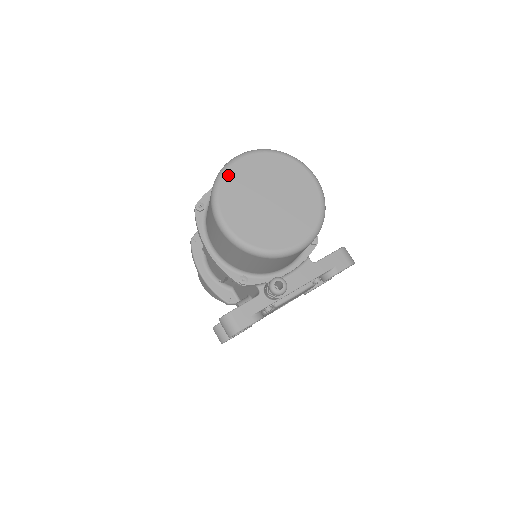
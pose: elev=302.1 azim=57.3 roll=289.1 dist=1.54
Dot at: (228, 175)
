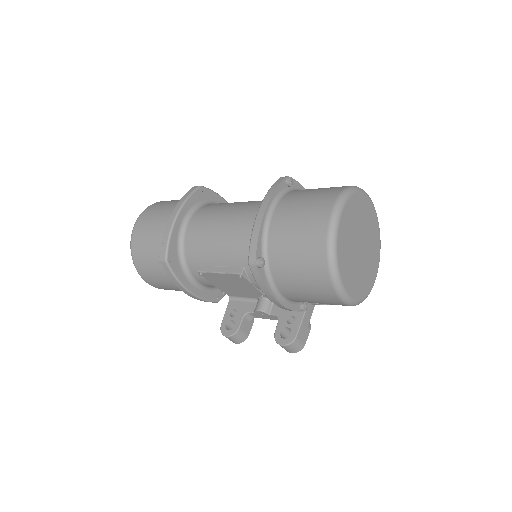
Dot at: (339, 245)
